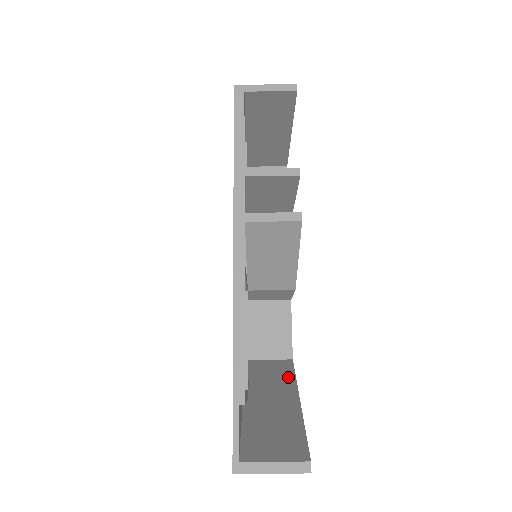
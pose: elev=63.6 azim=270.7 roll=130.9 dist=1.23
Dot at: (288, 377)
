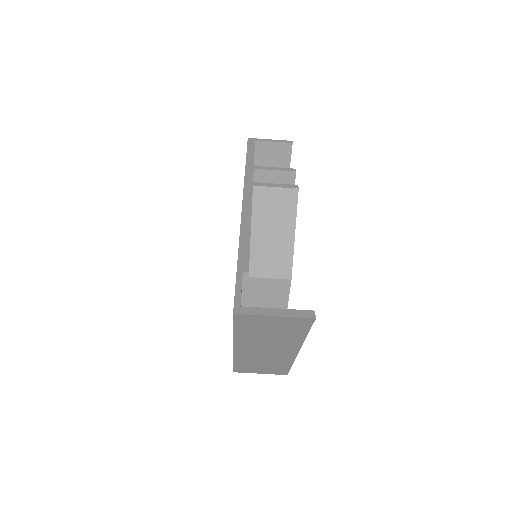
Dot at: occluded
